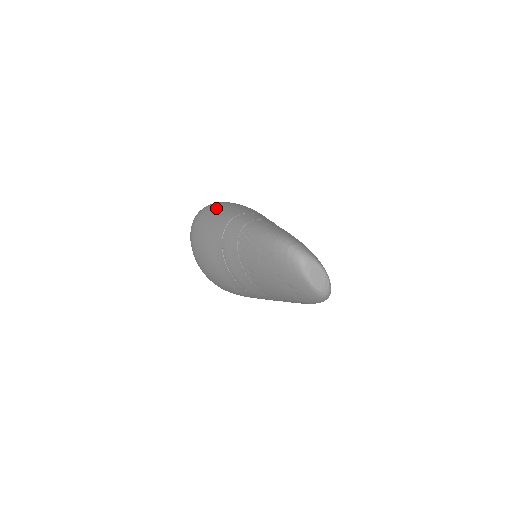
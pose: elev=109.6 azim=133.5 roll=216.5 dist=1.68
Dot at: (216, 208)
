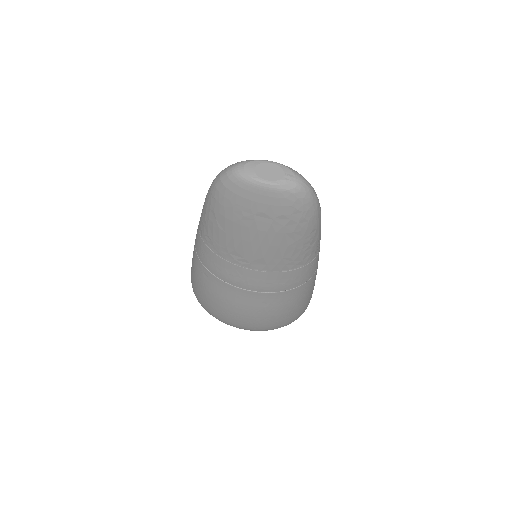
Dot at: occluded
